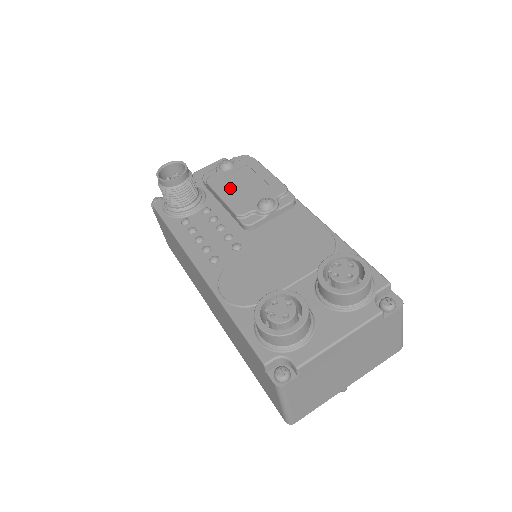
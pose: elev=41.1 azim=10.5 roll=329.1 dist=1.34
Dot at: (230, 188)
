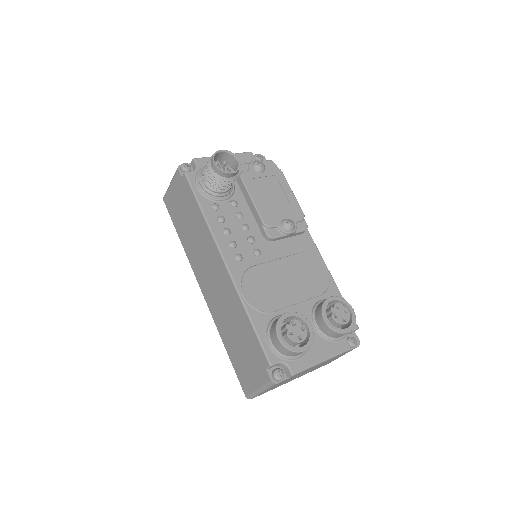
Dot at: (260, 193)
